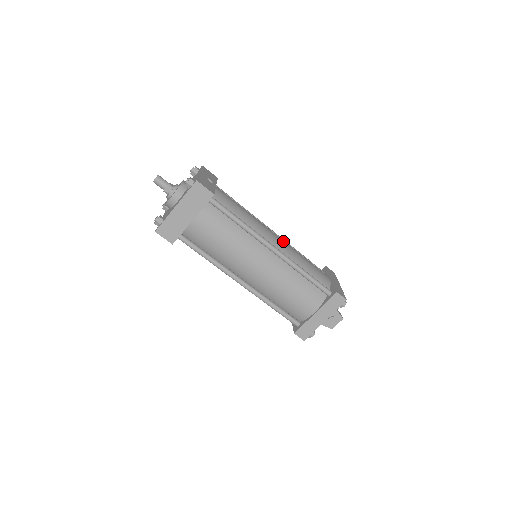
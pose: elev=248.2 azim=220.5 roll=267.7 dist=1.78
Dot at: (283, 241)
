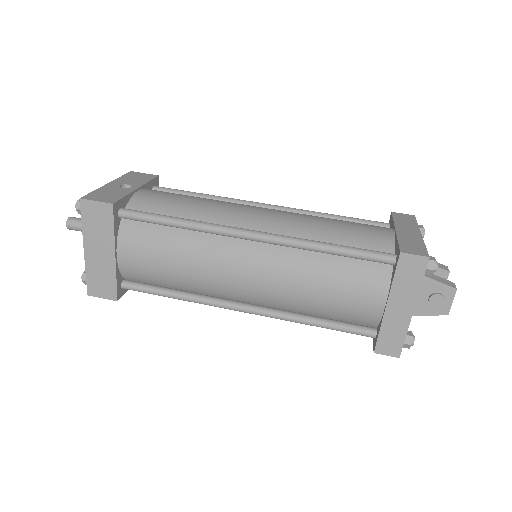
Dot at: (278, 213)
